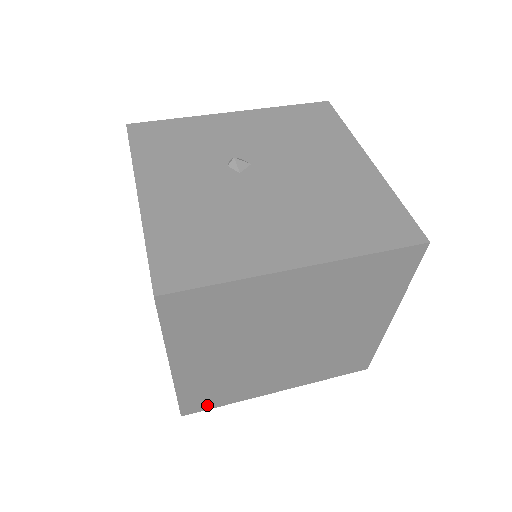
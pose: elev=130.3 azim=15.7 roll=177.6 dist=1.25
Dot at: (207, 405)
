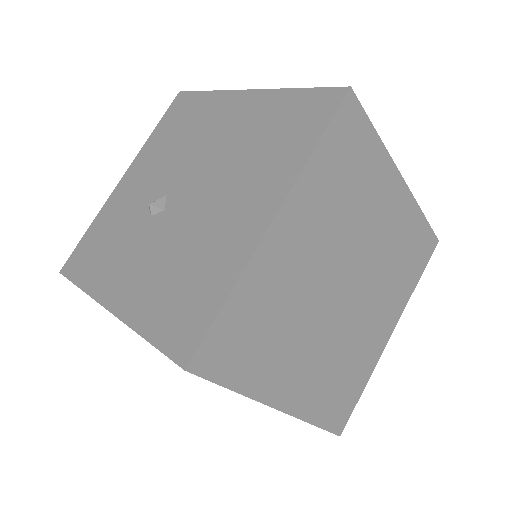
Dot at: (349, 406)
